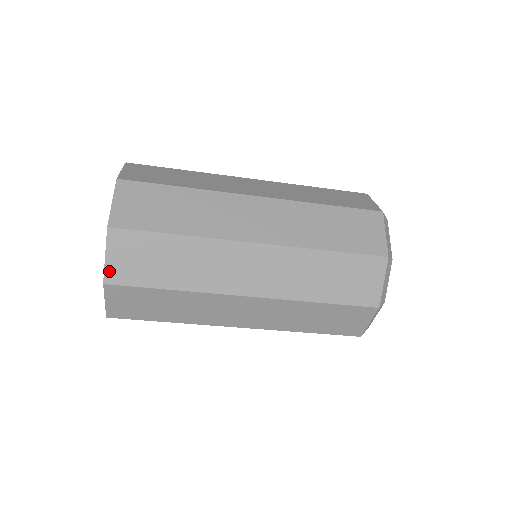
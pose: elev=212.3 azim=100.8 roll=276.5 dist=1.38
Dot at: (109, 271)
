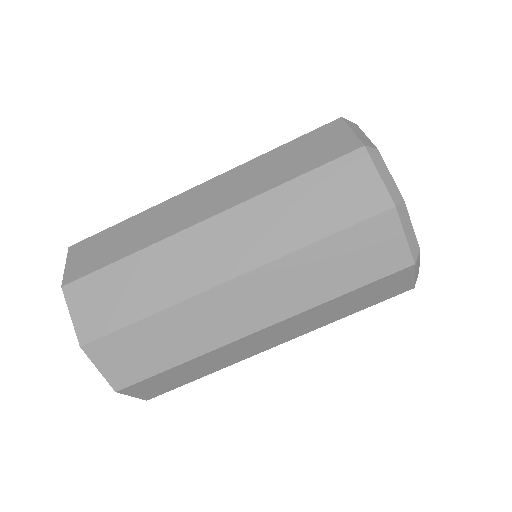
Dot at: (112, 380)
